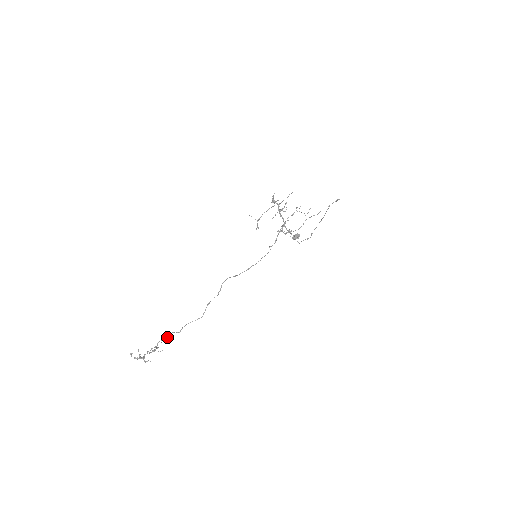
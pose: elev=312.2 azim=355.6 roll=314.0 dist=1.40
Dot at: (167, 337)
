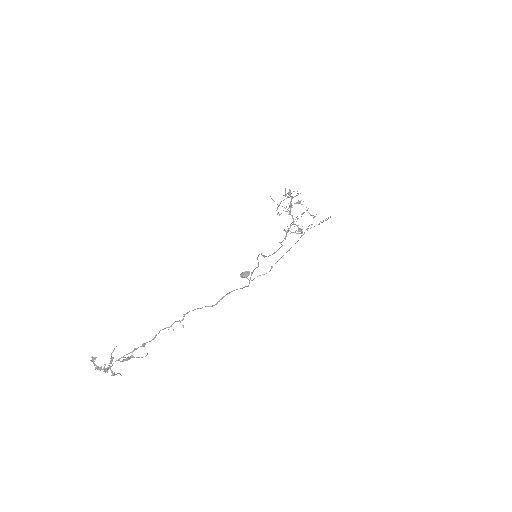
Dot at: (183, 319)
